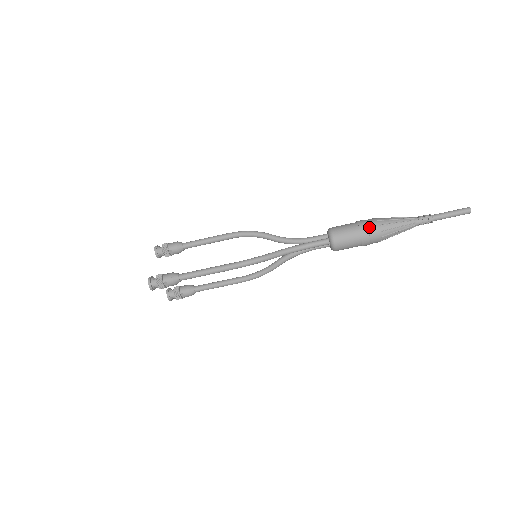
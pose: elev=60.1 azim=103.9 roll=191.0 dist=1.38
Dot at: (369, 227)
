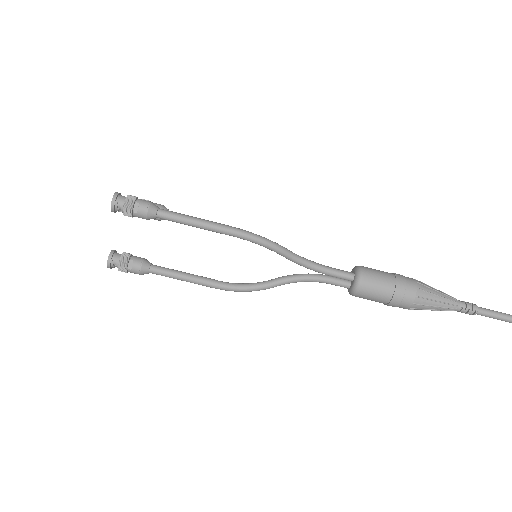
Dot at: (407, 279)
